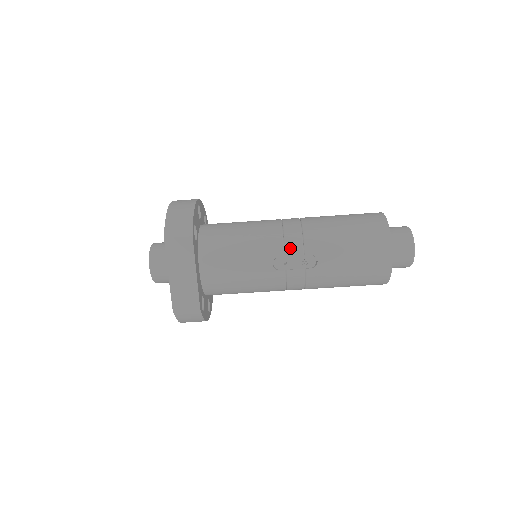
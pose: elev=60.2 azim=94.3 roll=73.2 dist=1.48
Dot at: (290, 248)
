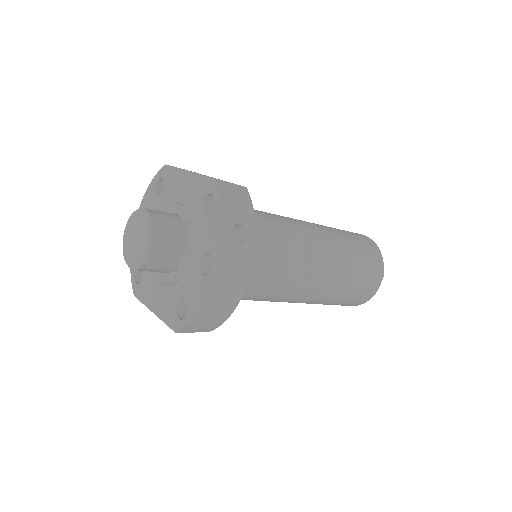
Dot at: occluded
